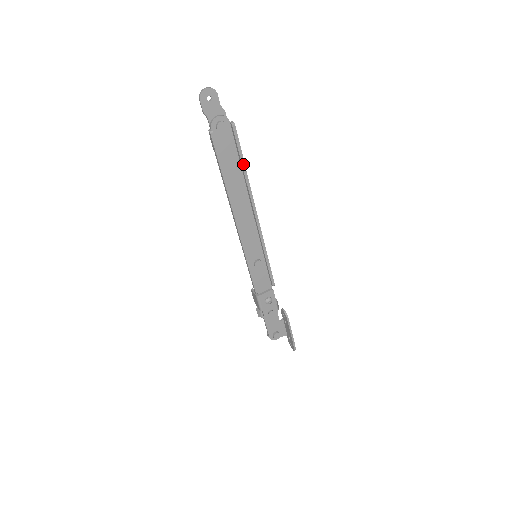
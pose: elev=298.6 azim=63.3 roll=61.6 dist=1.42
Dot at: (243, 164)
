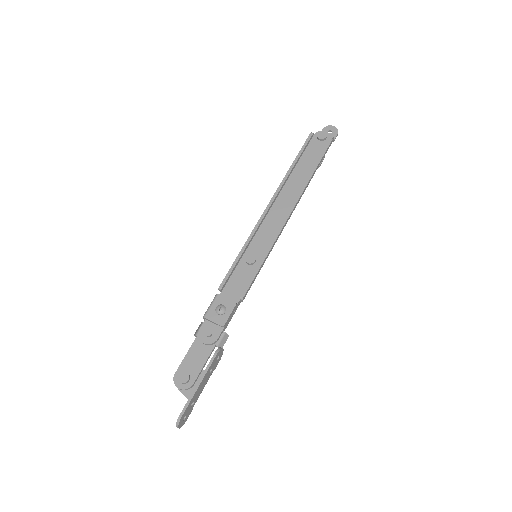
Dot at: (315, 167)
